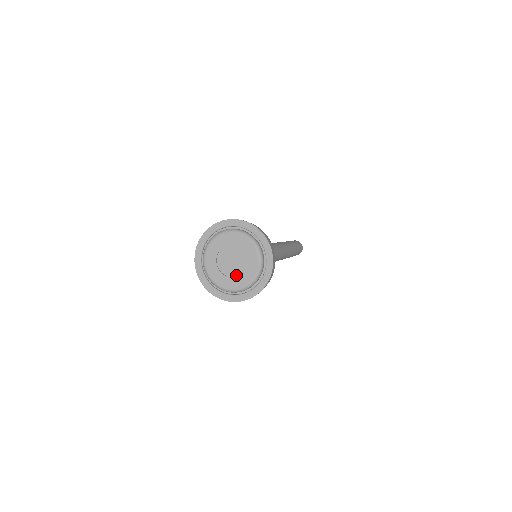
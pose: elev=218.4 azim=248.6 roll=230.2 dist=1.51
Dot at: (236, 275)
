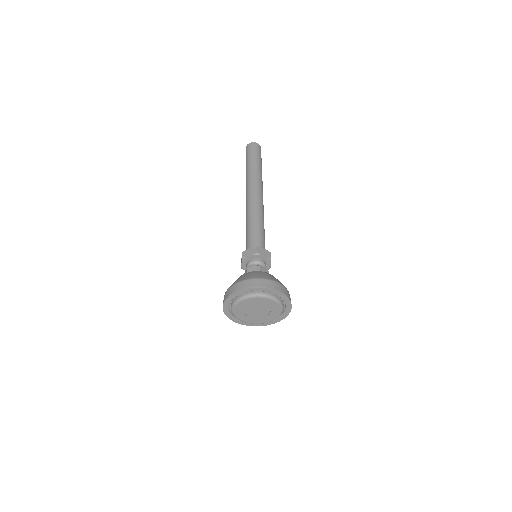
Dot at: (257, 317)
